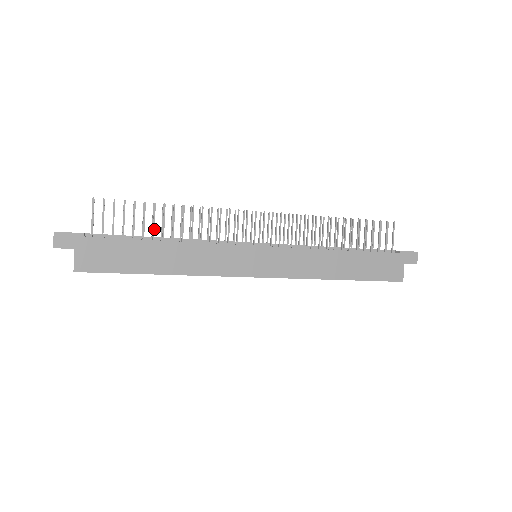
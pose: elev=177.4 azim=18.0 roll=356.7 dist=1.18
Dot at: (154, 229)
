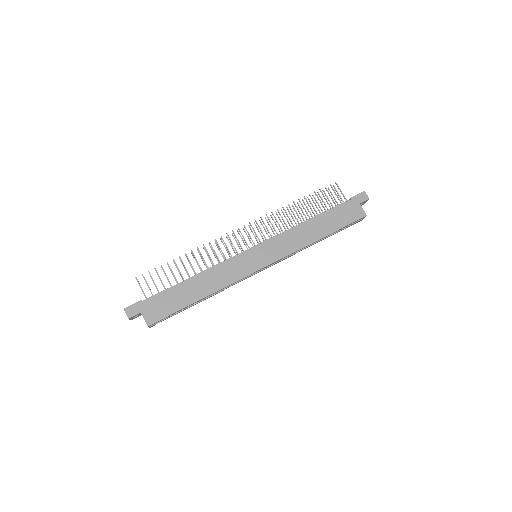
Dot at: (181, 275)
